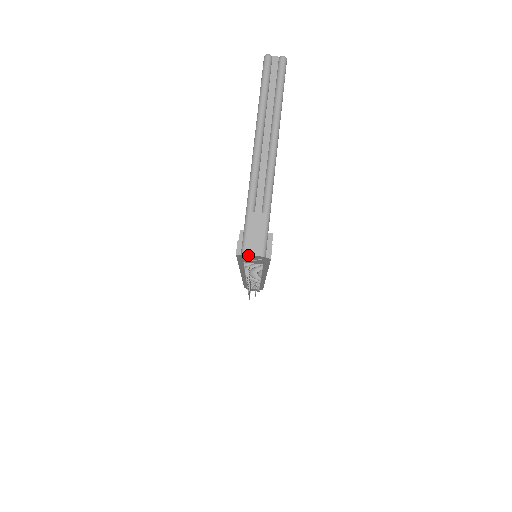
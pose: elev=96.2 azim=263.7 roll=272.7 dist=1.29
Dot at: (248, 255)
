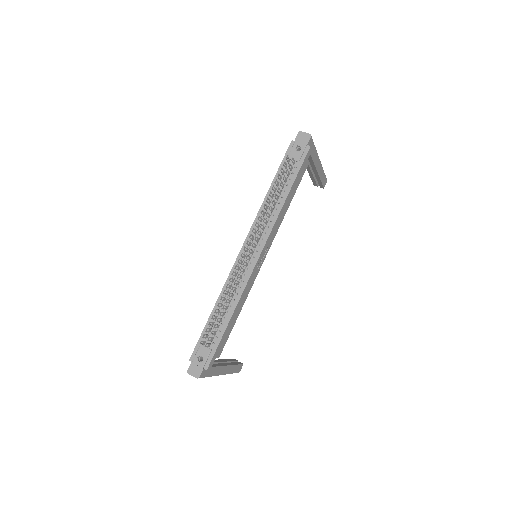
Dot at: (302, 133)
